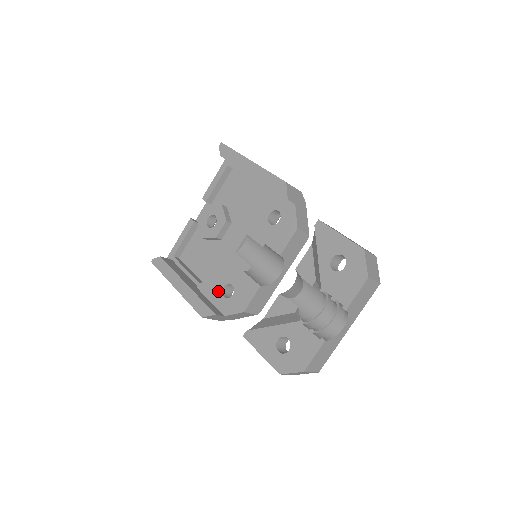
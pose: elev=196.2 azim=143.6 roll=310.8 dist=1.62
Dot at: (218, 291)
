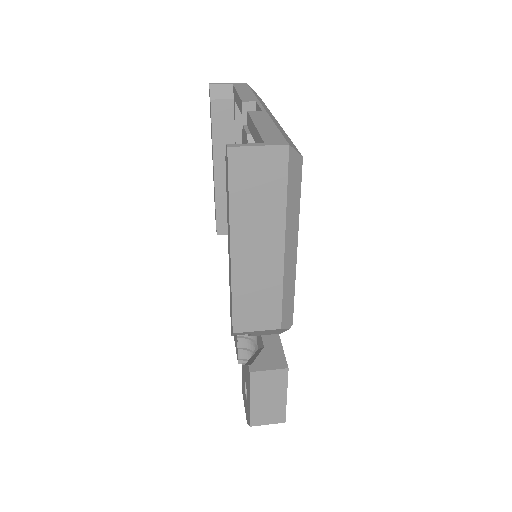
Dot at: occluded
